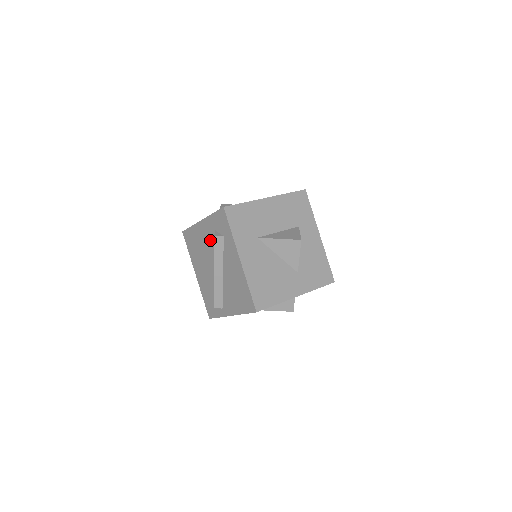
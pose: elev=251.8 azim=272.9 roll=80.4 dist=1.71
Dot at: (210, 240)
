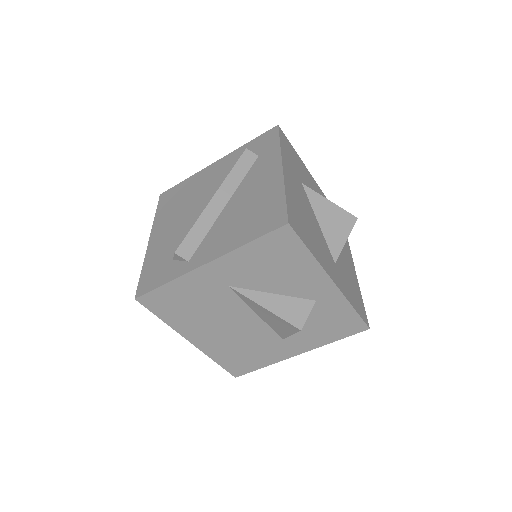
Dot at: (222, 175)
